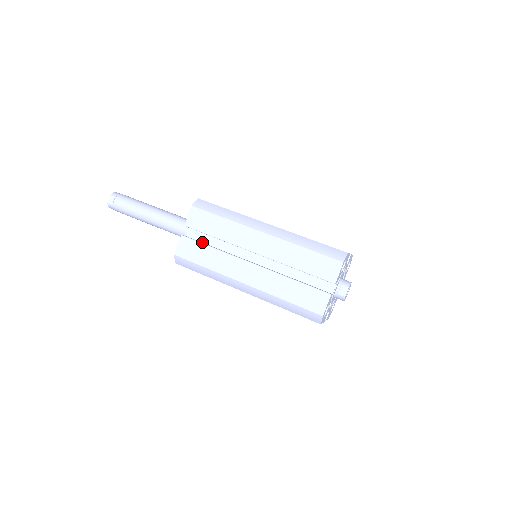
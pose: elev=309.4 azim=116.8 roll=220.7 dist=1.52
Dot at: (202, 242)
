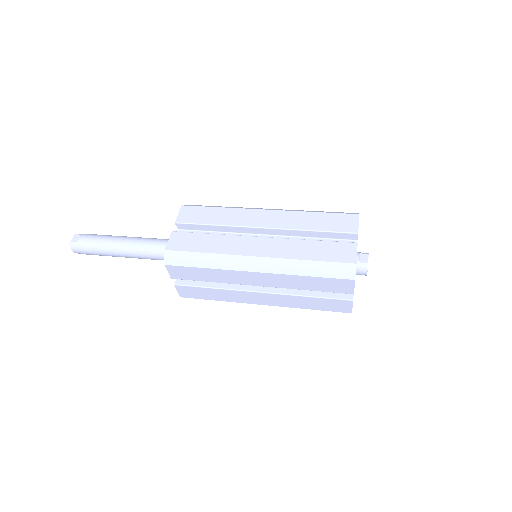
Dot at: occluded
